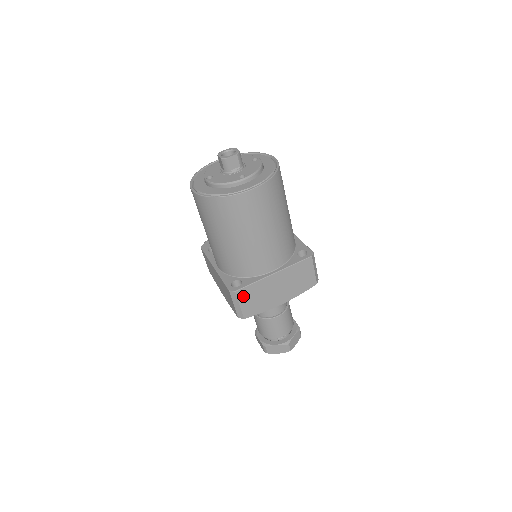
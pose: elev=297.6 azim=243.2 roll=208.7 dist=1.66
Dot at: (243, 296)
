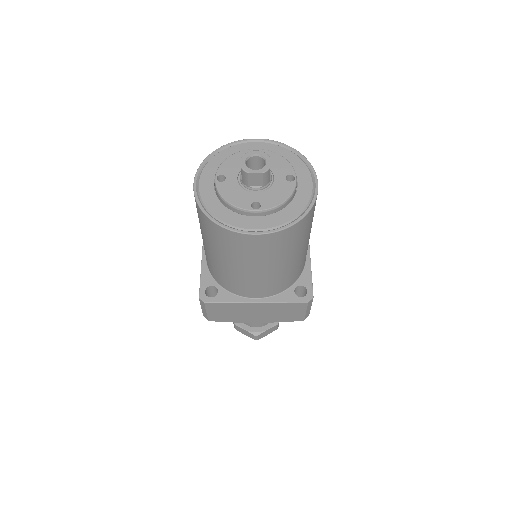
Dot at: (213, 307)
